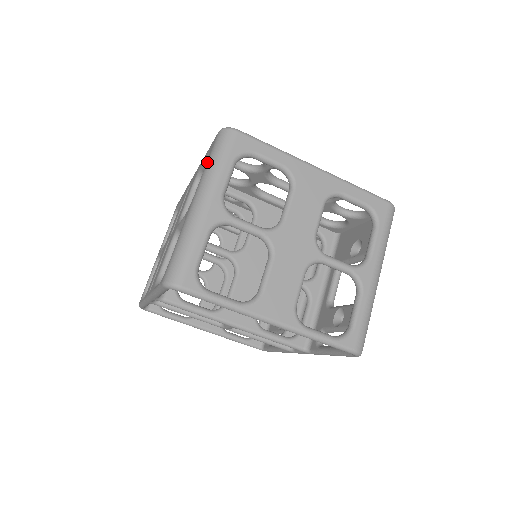
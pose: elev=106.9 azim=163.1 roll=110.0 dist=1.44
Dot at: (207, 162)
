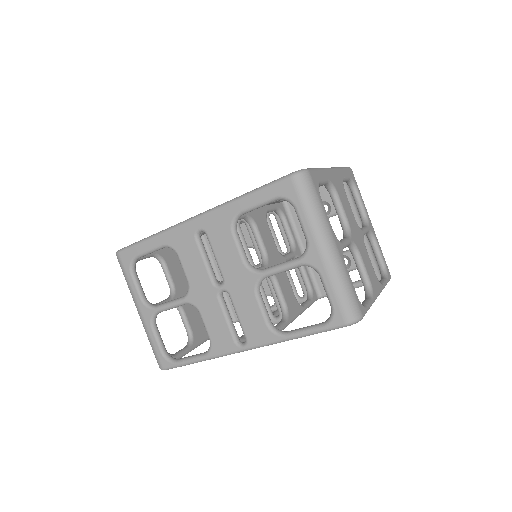
Dot at: (304, 210)
